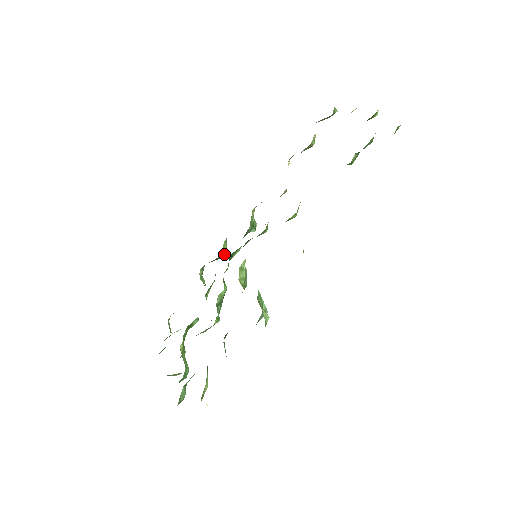
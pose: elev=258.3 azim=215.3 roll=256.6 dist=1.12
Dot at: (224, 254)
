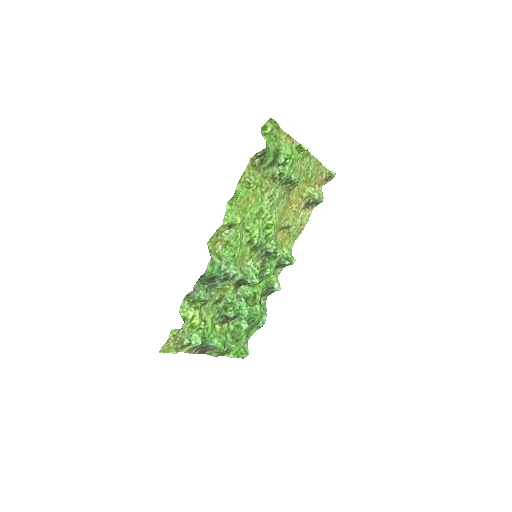
Dot at: (275, 286)
